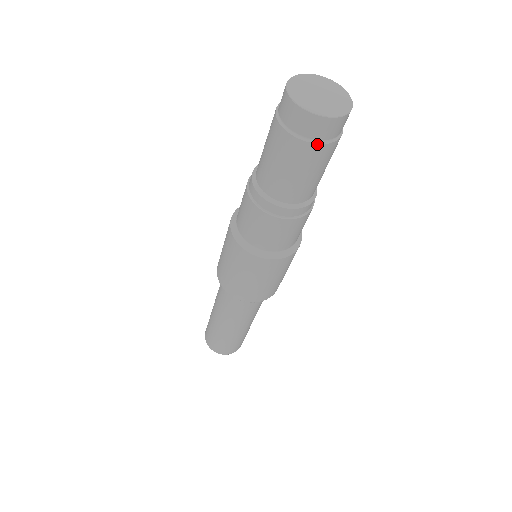
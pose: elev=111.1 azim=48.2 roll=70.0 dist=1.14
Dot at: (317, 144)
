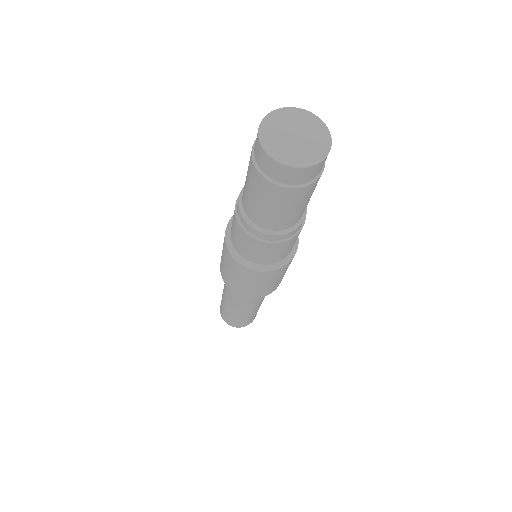
Dot at: (307, 186)
